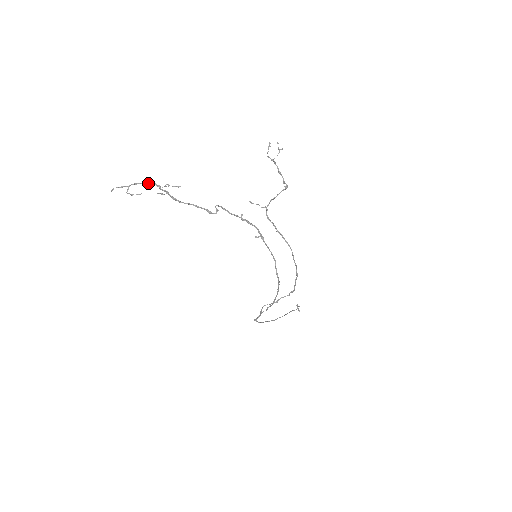
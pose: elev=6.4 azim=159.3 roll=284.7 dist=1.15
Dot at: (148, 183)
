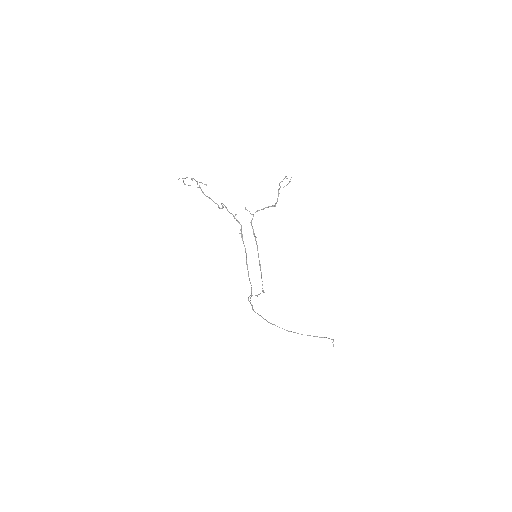
Dot at: occluded
